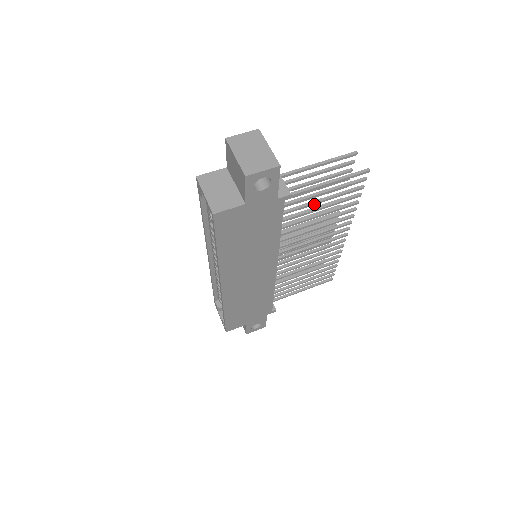
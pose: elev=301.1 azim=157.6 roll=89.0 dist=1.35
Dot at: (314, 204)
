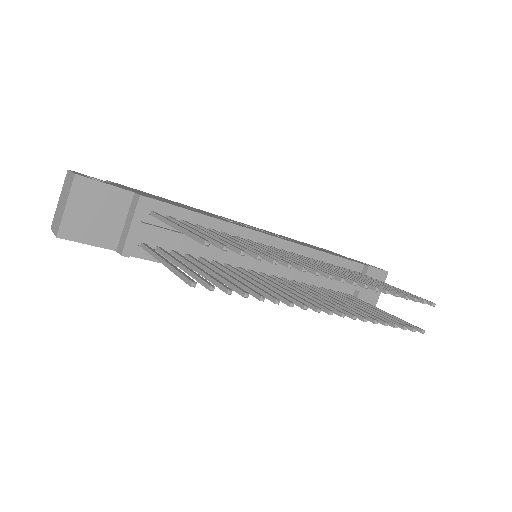
Dot at: (193, 268)
